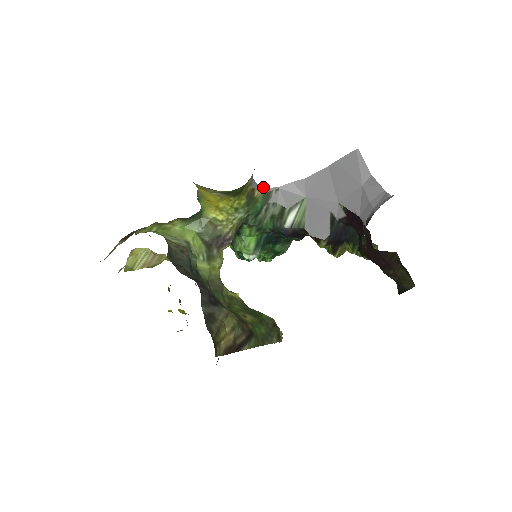
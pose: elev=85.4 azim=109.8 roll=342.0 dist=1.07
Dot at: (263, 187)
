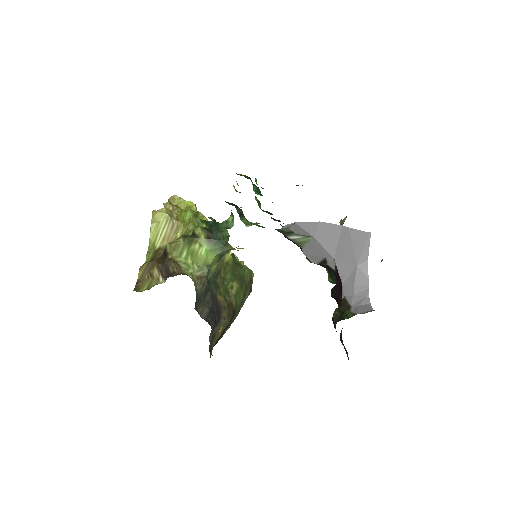
Dot at: (283, 226)
